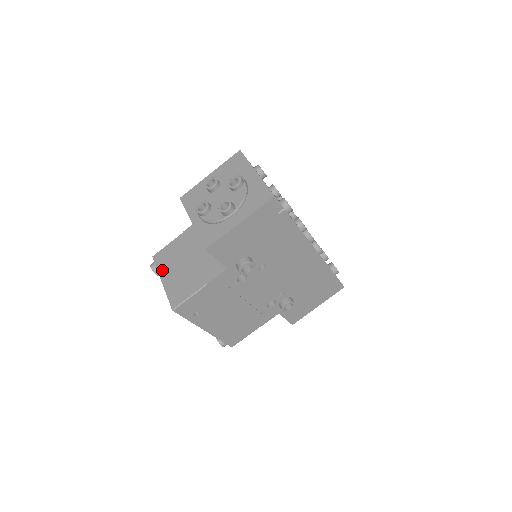
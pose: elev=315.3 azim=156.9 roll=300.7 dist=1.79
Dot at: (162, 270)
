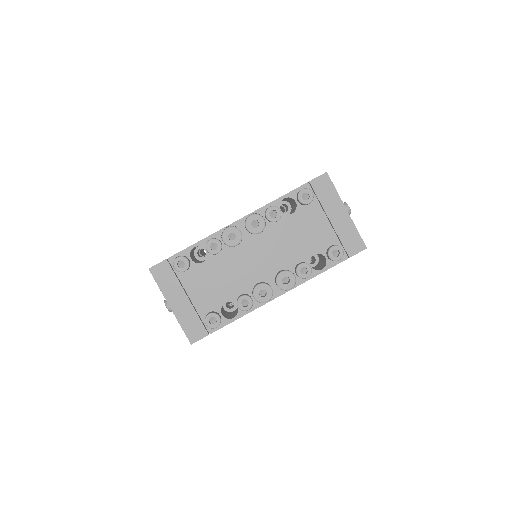
Dot at: occluded
